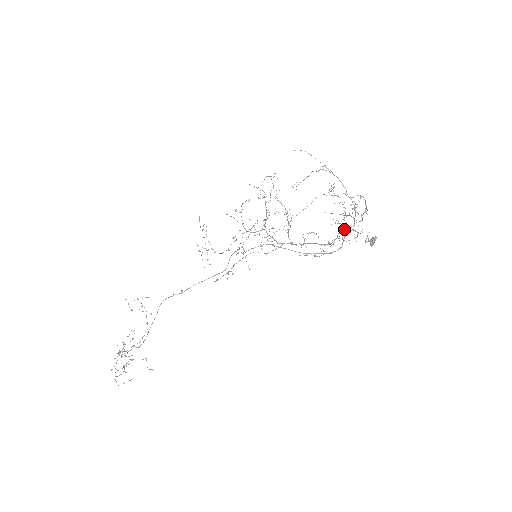
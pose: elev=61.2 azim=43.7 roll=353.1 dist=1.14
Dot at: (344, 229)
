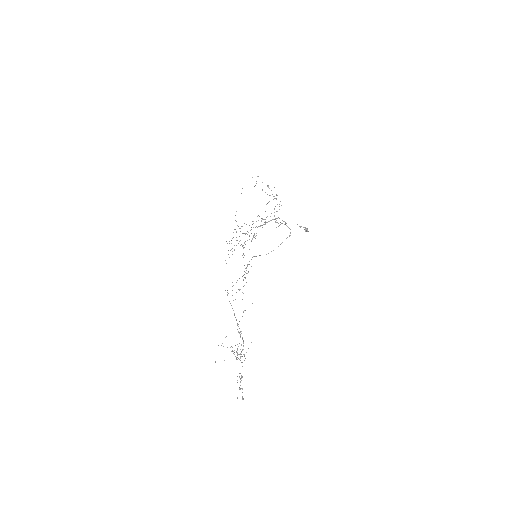
Dot at: (282, 223)
